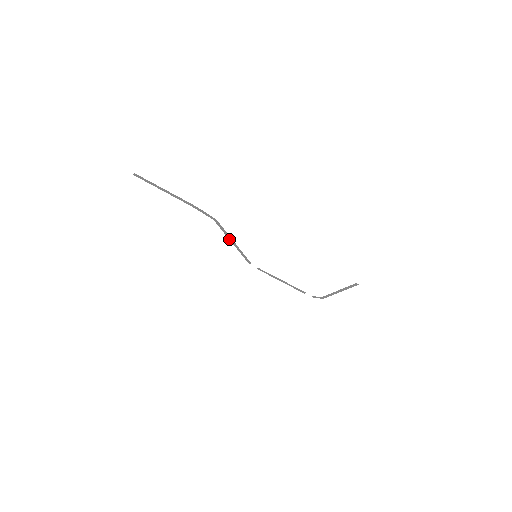
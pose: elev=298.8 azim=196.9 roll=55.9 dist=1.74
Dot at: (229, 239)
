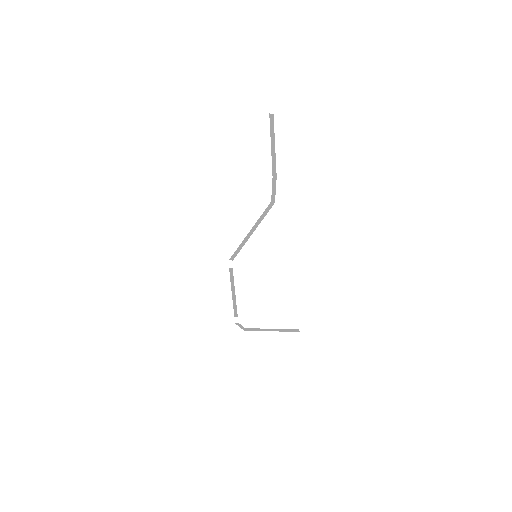
Dot at: (253, 226)
